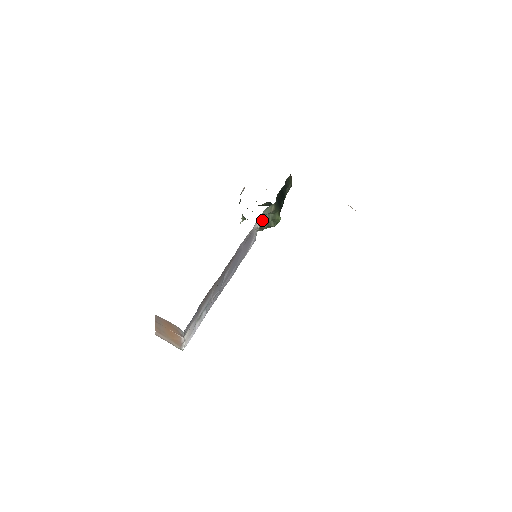
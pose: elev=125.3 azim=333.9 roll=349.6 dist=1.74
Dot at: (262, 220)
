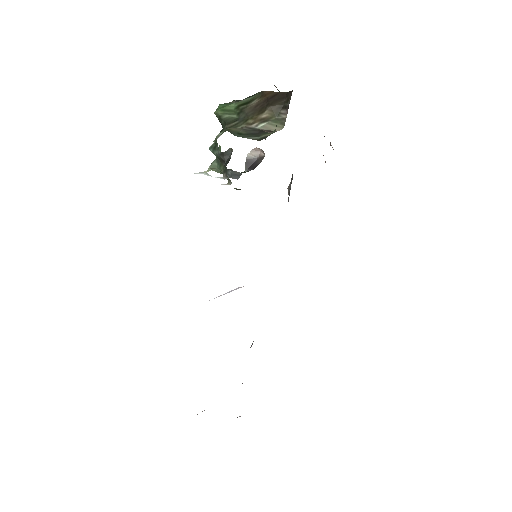
Dot at: occluded
